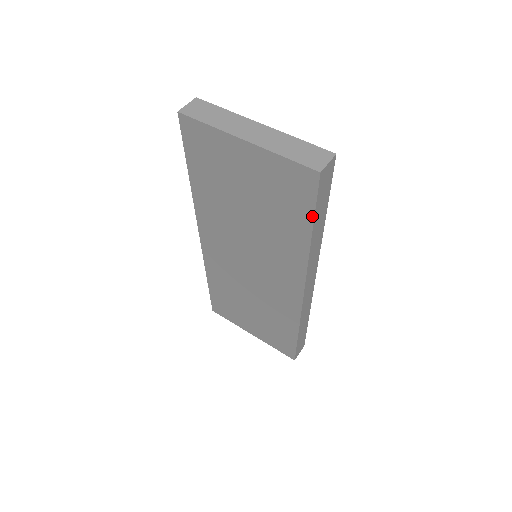
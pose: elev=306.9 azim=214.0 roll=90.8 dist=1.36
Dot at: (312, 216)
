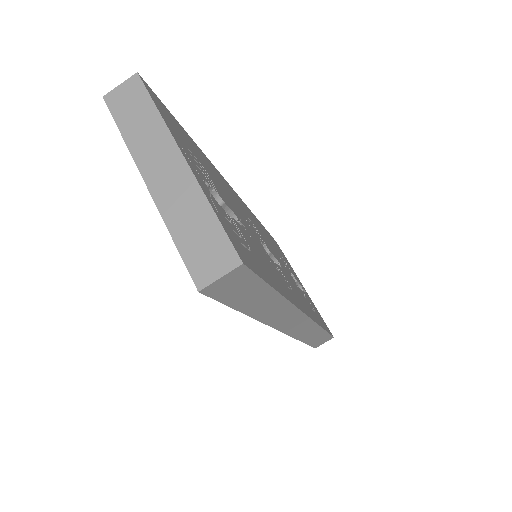
Dot at: (231, 305)
